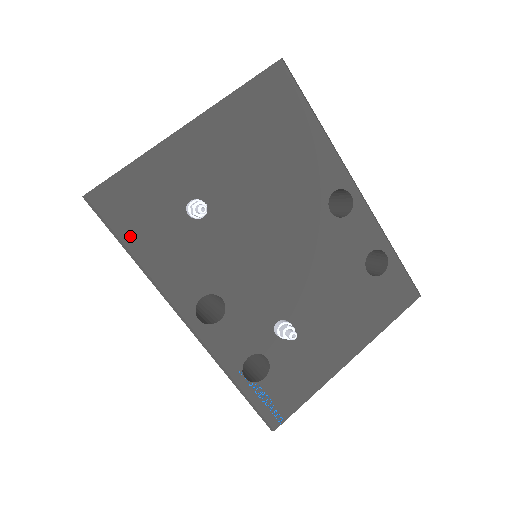
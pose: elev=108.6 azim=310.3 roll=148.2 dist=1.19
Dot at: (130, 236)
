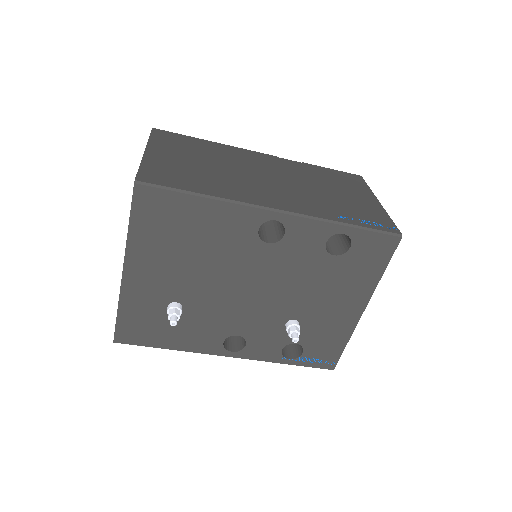
Dot at: (154, 343)
